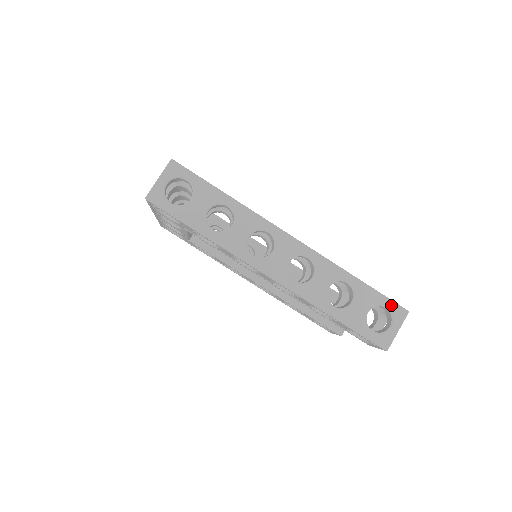
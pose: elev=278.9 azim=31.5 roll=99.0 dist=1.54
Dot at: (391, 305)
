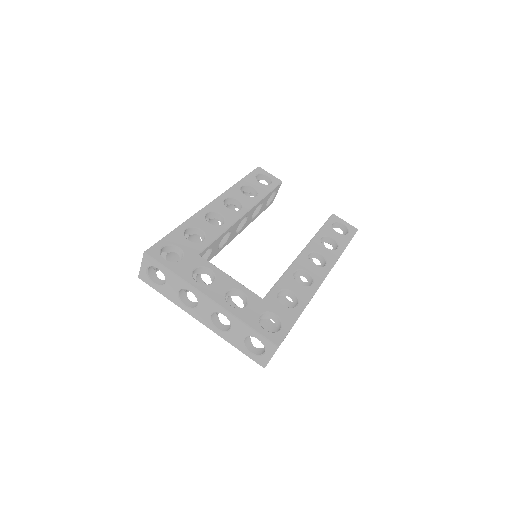
Dot at: occluded
